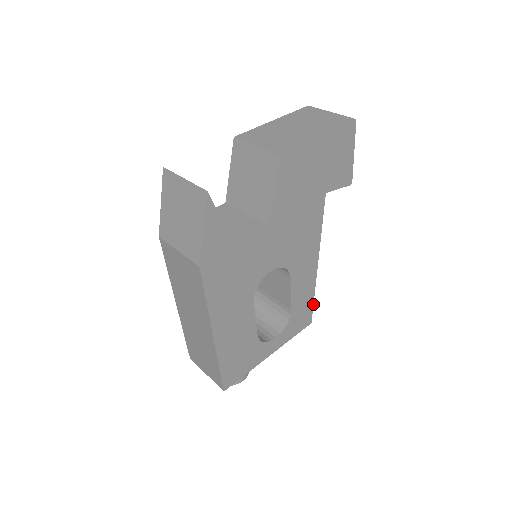
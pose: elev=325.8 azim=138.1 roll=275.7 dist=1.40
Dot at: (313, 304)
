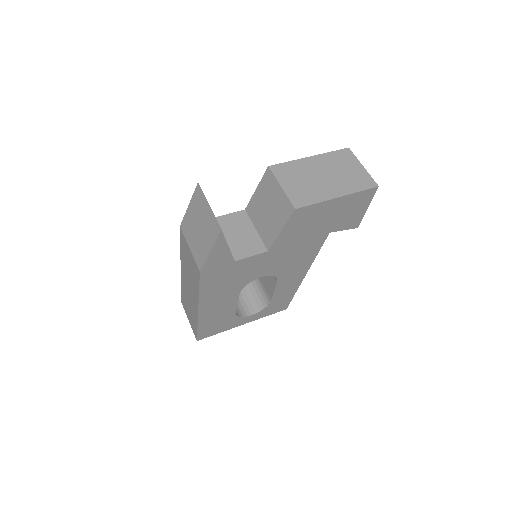
Dot at: (292, 298)
